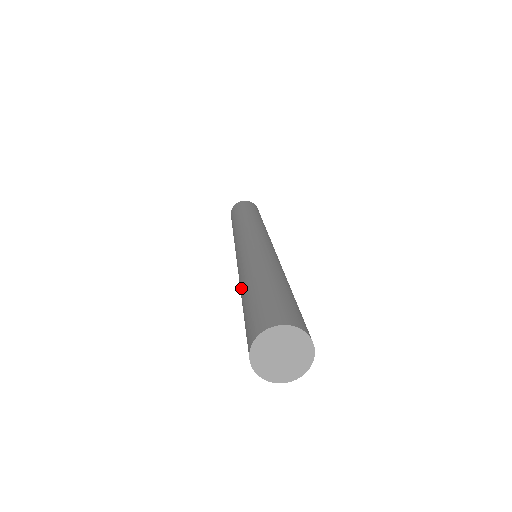
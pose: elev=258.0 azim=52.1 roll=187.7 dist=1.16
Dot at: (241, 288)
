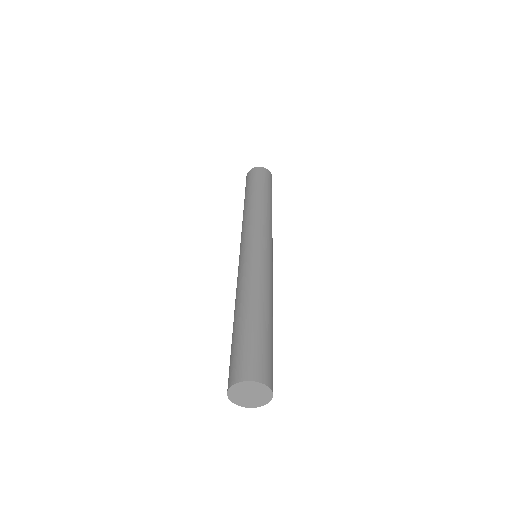
Dot at: (244, 301)
